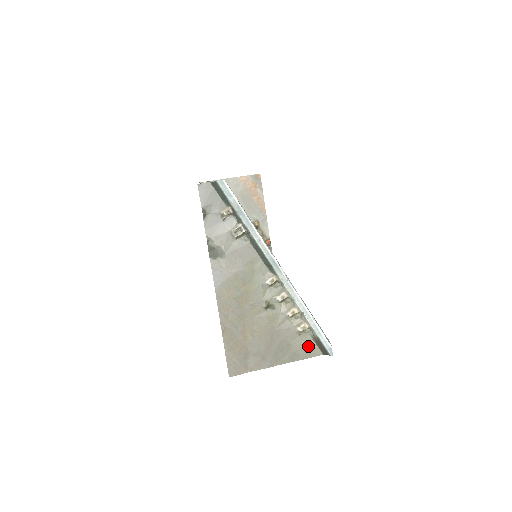
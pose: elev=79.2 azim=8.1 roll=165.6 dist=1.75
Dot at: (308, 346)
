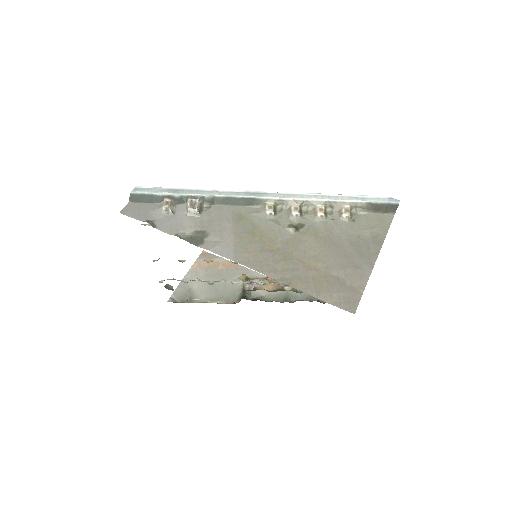
Dot at: (373, 221)
